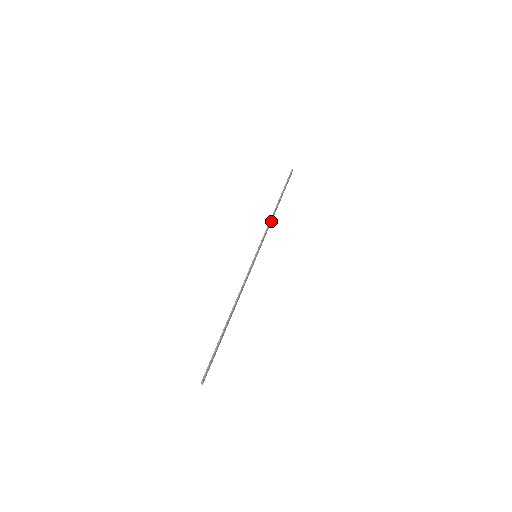
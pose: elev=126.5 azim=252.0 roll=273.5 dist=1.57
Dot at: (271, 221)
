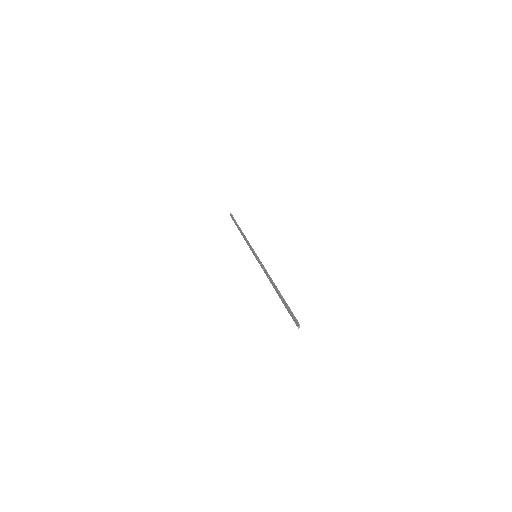
Dot at: (245, 239)
